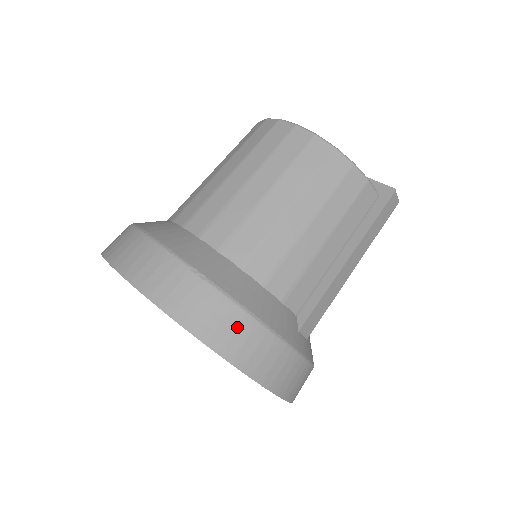
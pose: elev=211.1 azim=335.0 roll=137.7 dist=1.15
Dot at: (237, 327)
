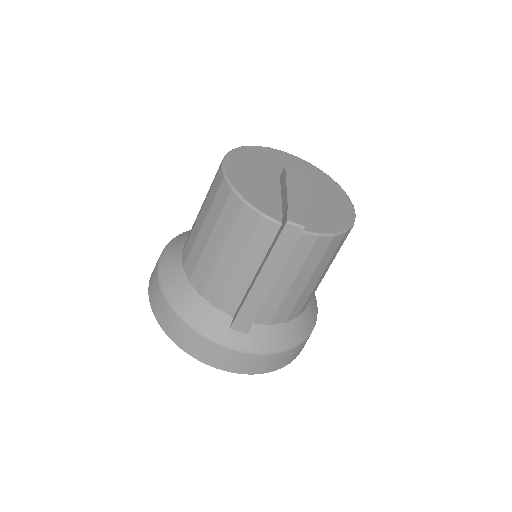
Dot at: (173, 321)
